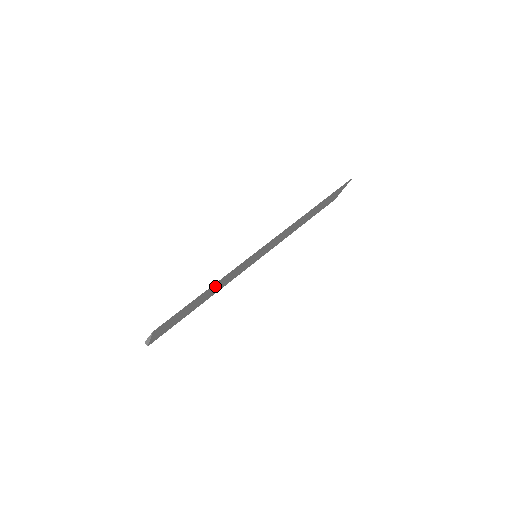
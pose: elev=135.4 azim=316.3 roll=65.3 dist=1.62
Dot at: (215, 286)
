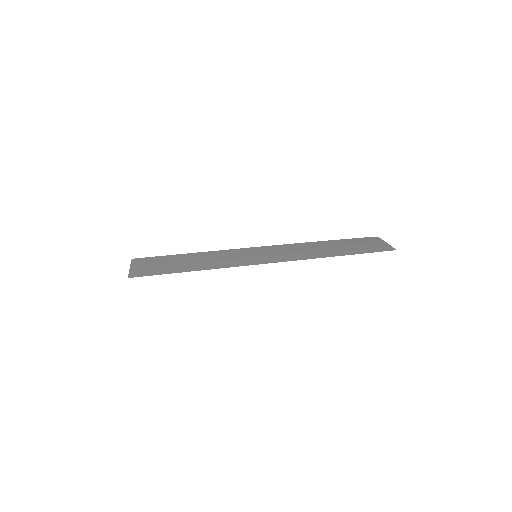
Dot at: (201, 265)
